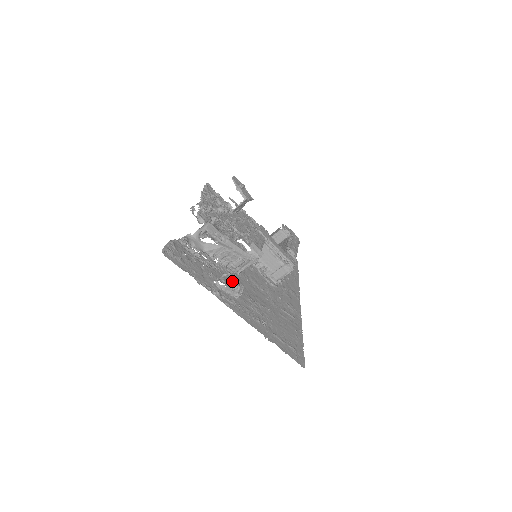
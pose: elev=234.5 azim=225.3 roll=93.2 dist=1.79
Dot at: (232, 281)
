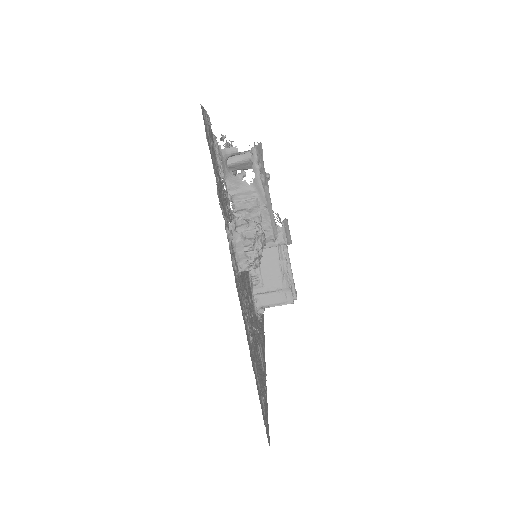
Dot at: (261, 232)
